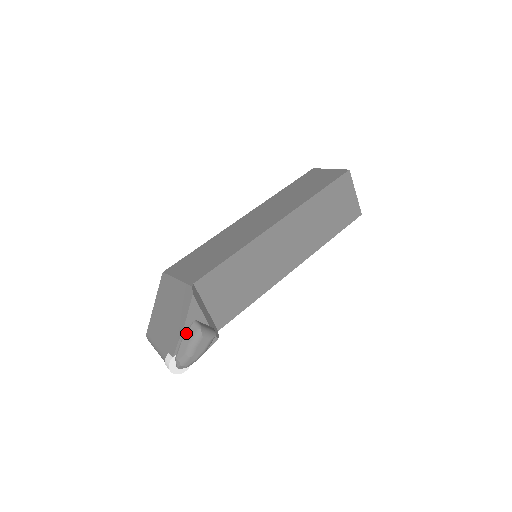
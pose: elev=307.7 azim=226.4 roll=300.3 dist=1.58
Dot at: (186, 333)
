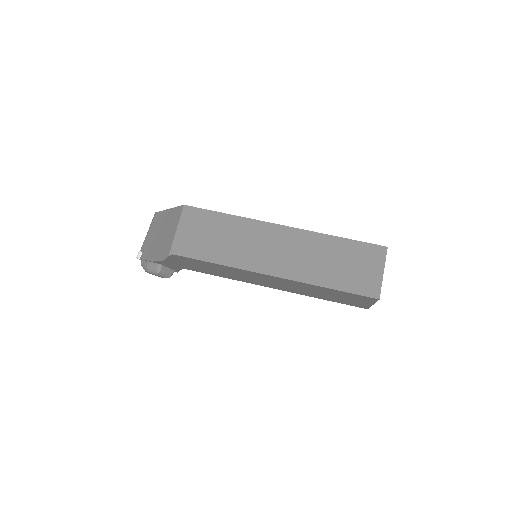
Dot at: (152, 263)
